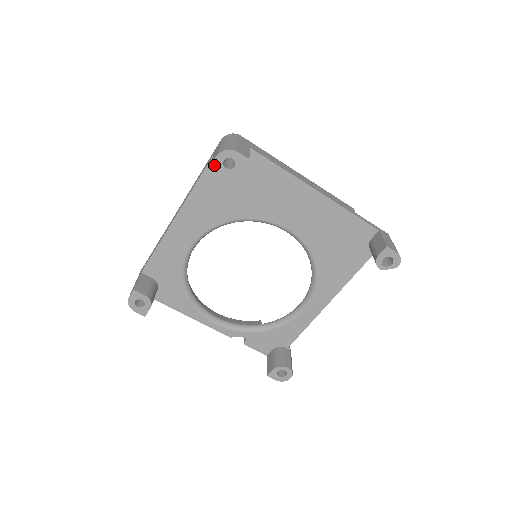
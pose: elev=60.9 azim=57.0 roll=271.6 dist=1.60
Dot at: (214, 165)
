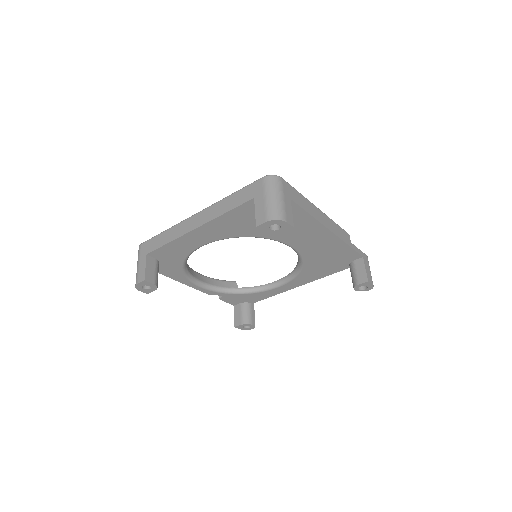
Dot at: (261, 226)
